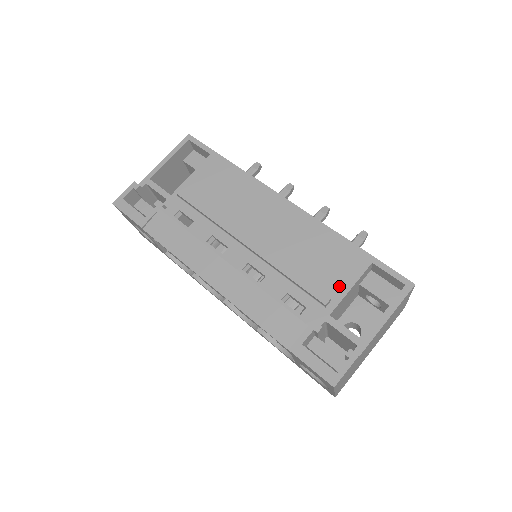
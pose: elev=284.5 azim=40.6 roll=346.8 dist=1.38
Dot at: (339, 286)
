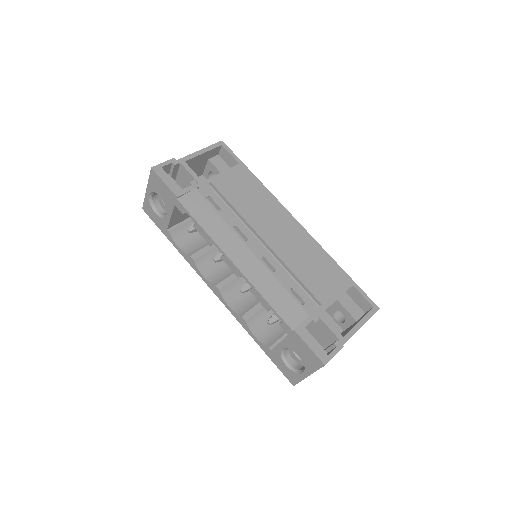
Dot at: (330, 294)
